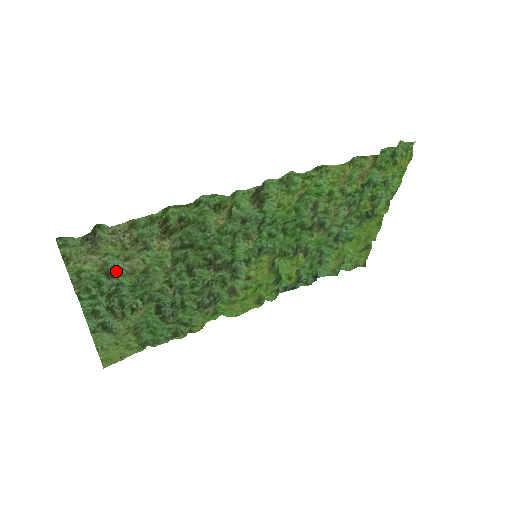
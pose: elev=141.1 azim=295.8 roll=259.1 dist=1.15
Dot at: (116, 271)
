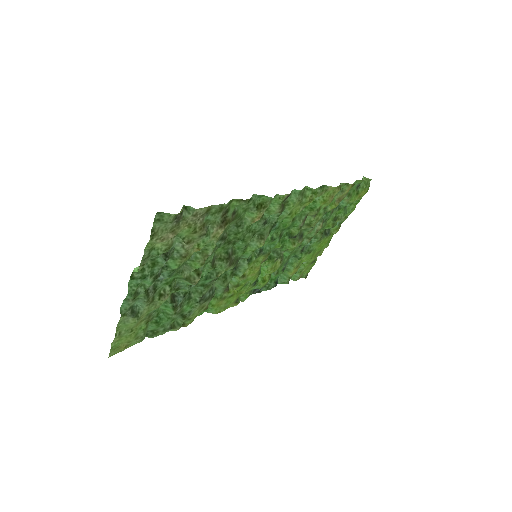
Dot at: (171, 253)
